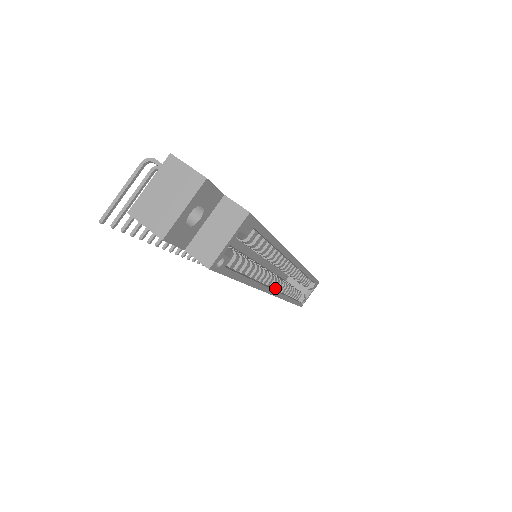
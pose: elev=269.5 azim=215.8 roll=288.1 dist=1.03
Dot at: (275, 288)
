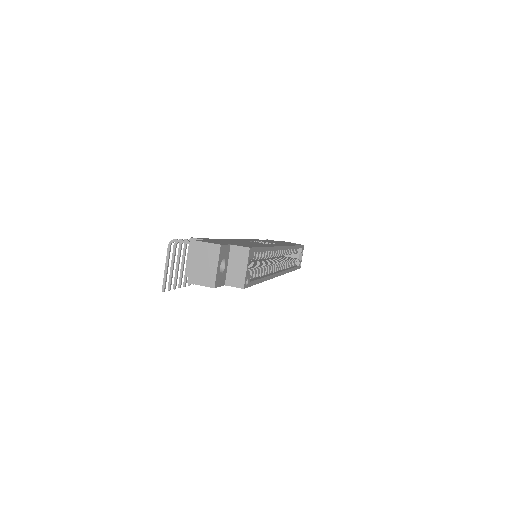
Dot at: (278, 270)
